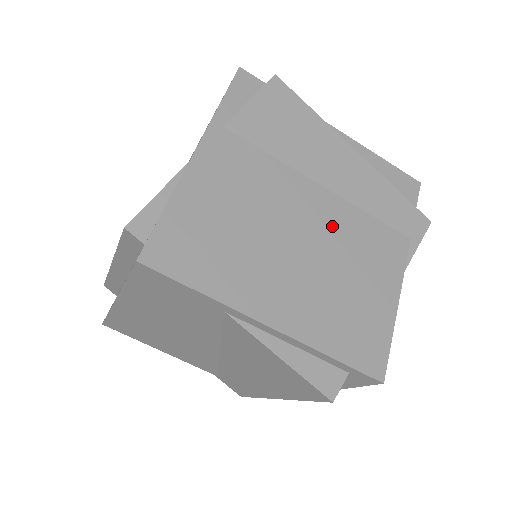
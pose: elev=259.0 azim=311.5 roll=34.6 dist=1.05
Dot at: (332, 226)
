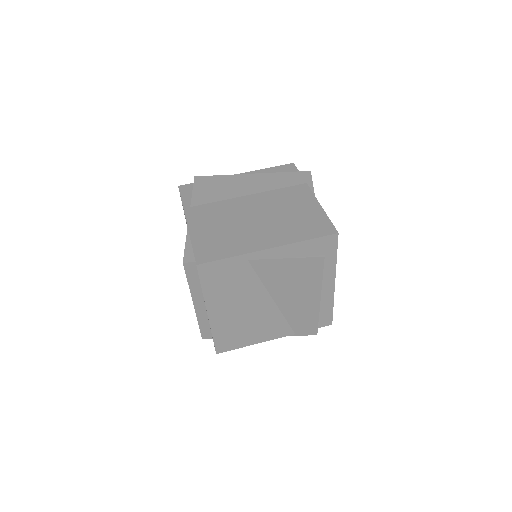
Dot at: (266, 203)
